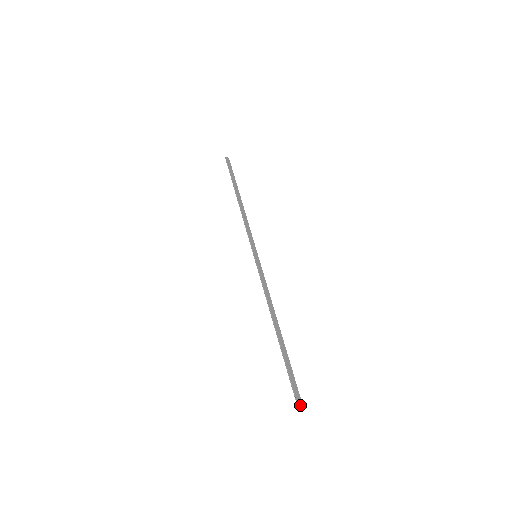
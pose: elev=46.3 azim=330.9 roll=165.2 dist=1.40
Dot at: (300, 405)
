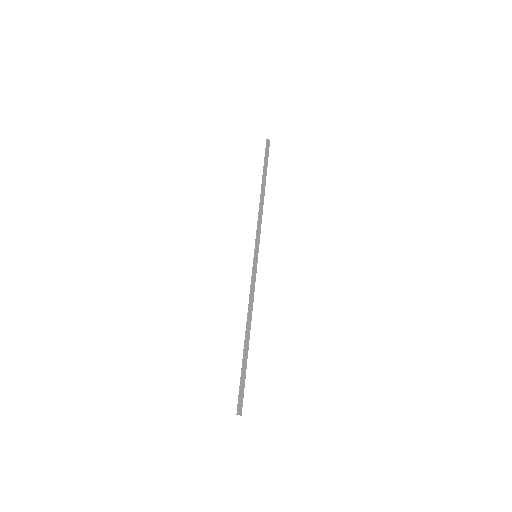
Dot at: (240, 411)
